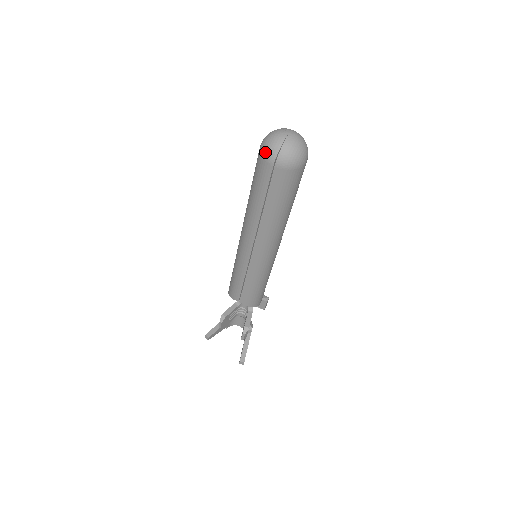
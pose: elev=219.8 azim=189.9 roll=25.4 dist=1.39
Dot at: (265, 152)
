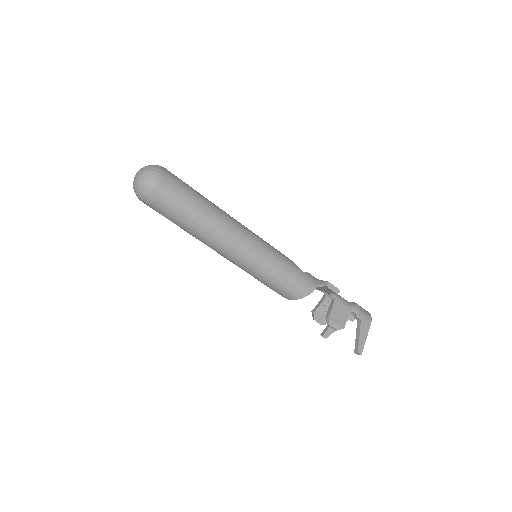
Dot at: occluded
